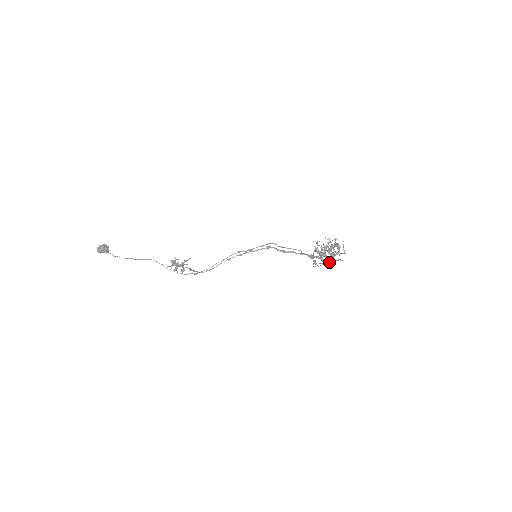
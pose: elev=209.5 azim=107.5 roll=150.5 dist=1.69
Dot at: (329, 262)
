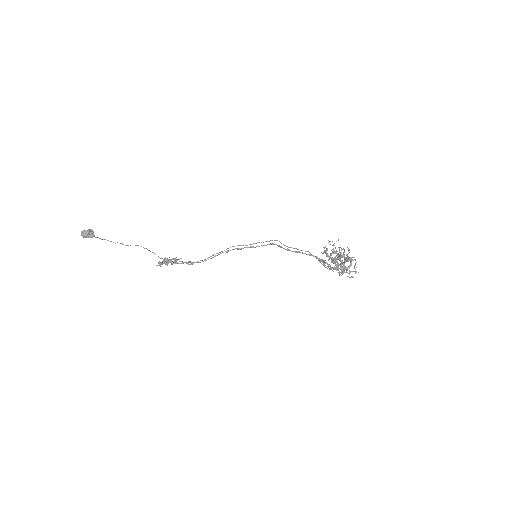
Dot at: (339, 271)
